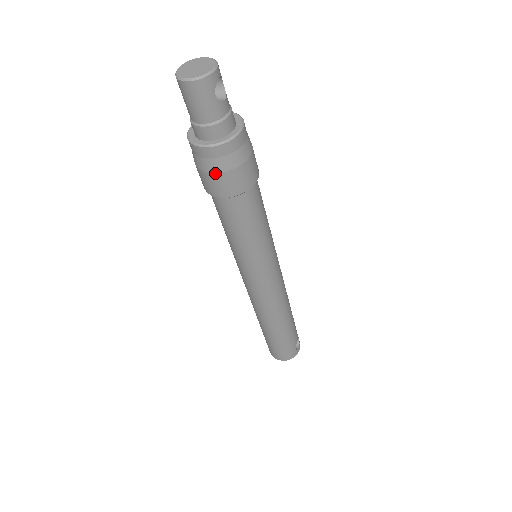
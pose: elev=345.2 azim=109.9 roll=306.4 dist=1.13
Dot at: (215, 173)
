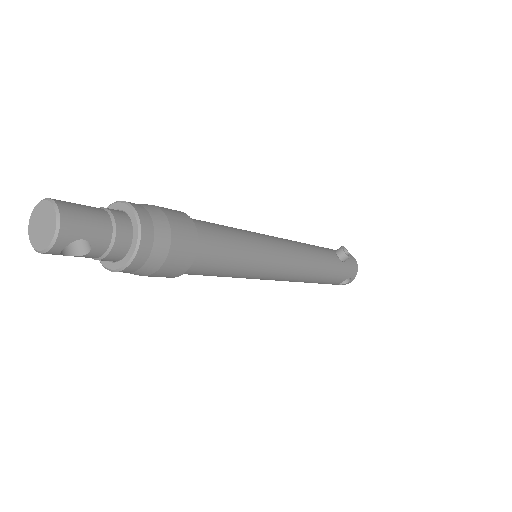
Dot at: occluded
